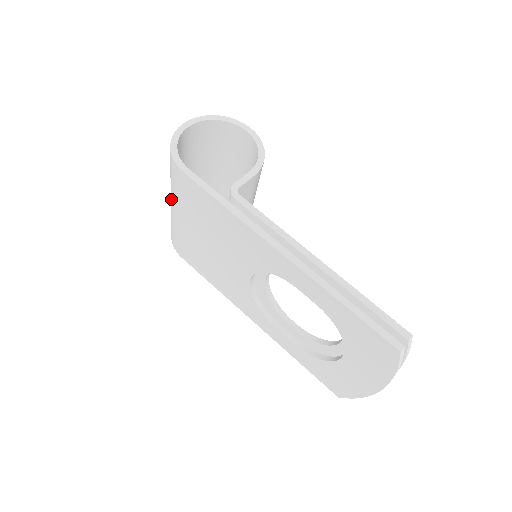
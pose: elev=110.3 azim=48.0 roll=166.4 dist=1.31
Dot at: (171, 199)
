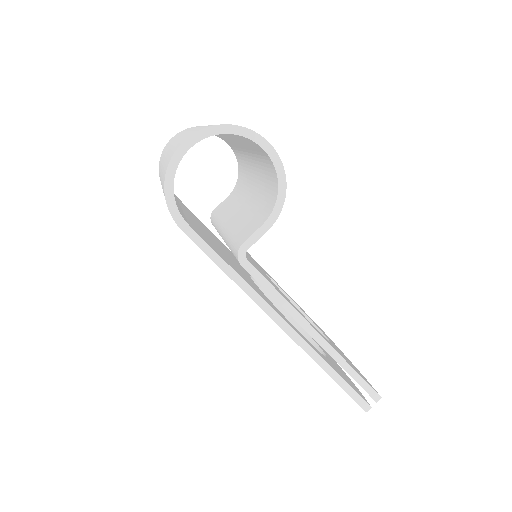
Dot at: (162, 188)
